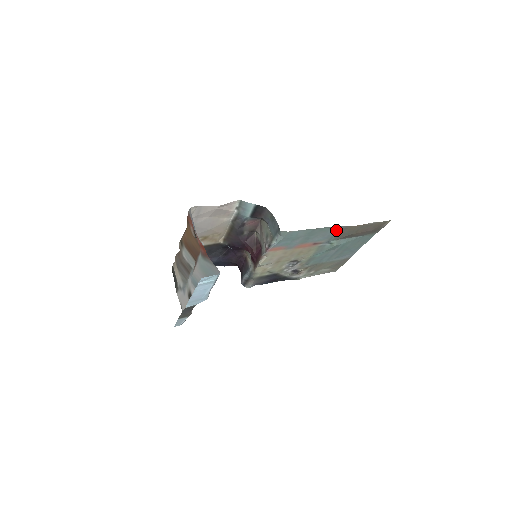
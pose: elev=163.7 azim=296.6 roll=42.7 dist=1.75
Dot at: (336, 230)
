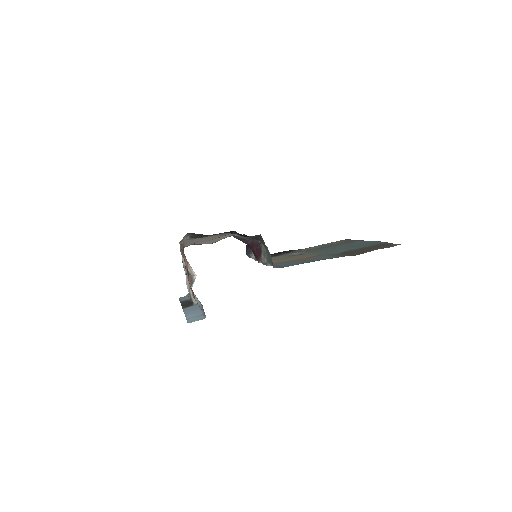
Dot at: (335, 256)
